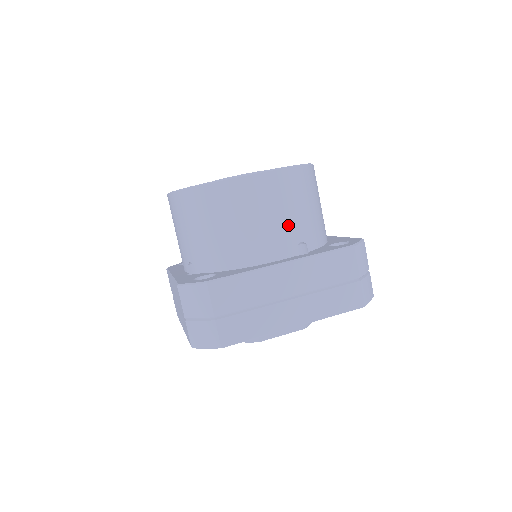
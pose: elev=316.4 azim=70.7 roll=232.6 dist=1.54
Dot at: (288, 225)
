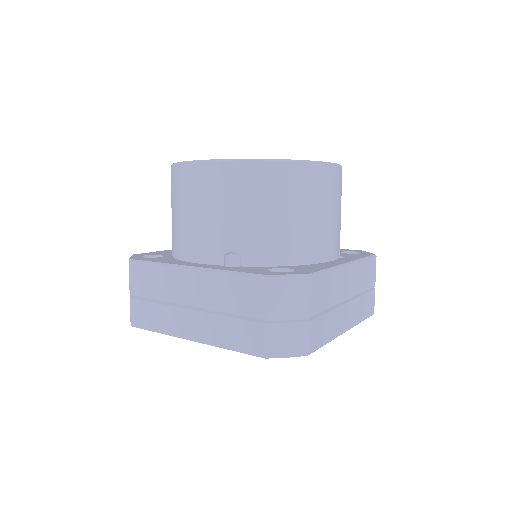
Dot at: (339, 225)
